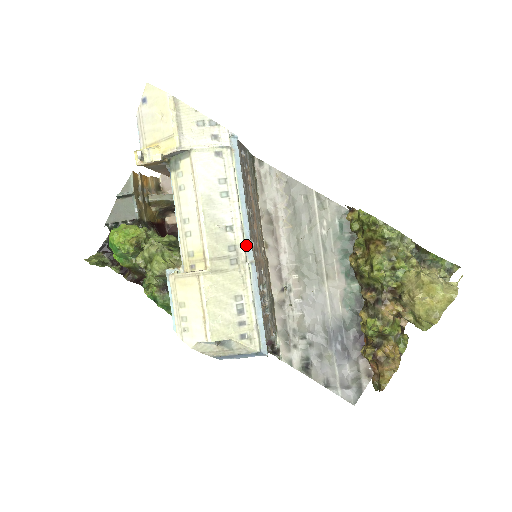
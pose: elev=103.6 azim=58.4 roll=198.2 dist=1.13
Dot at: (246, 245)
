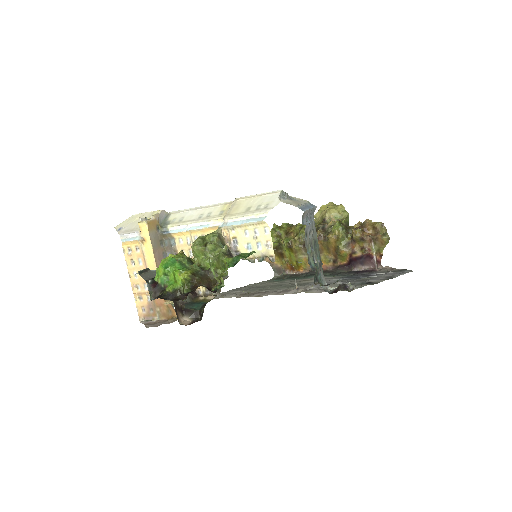
Dot at: occluded
